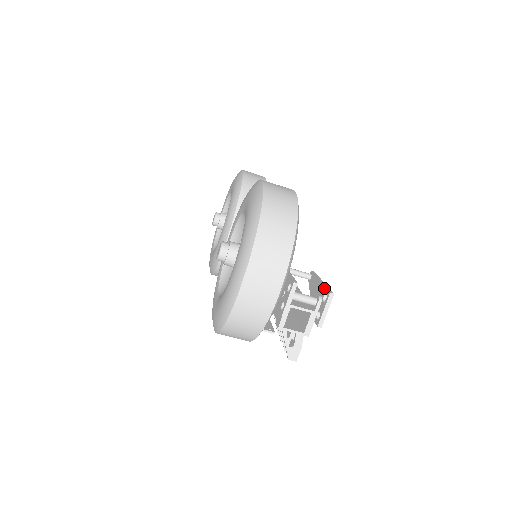
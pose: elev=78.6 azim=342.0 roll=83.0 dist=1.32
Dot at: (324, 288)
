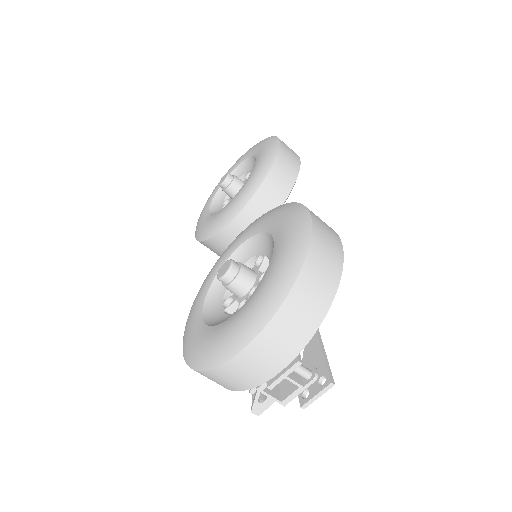
Dot at: (325, 367)
